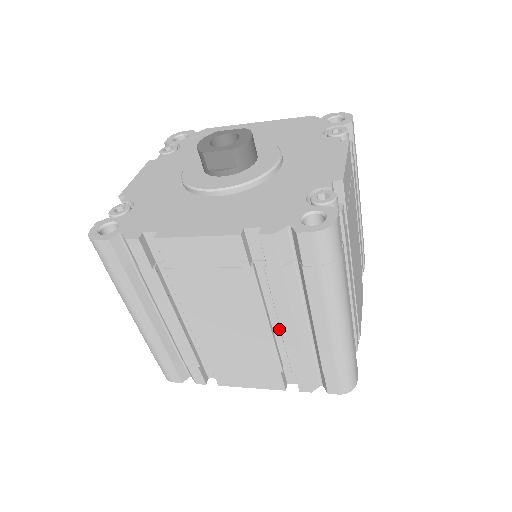
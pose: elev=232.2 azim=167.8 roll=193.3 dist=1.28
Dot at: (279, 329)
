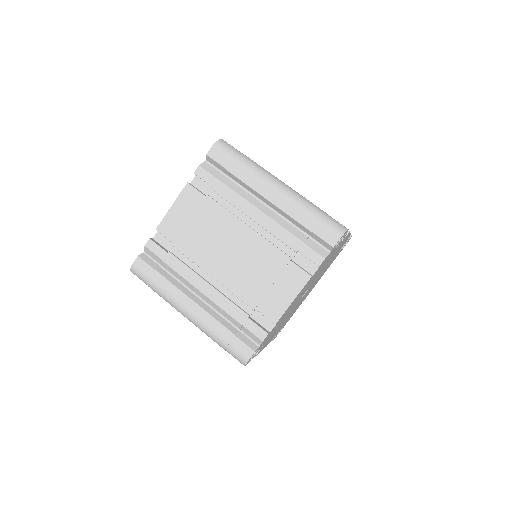
Dot at: (261, 230)
